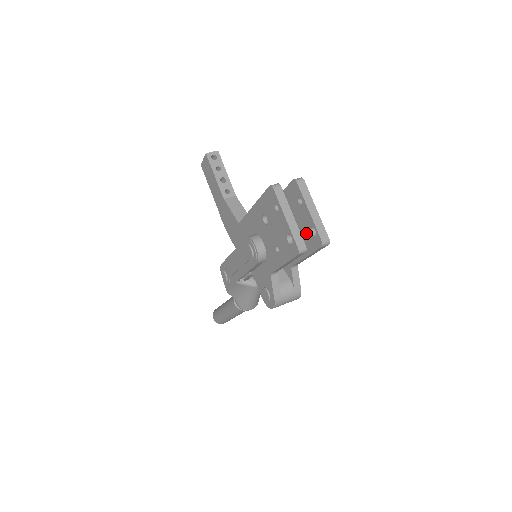
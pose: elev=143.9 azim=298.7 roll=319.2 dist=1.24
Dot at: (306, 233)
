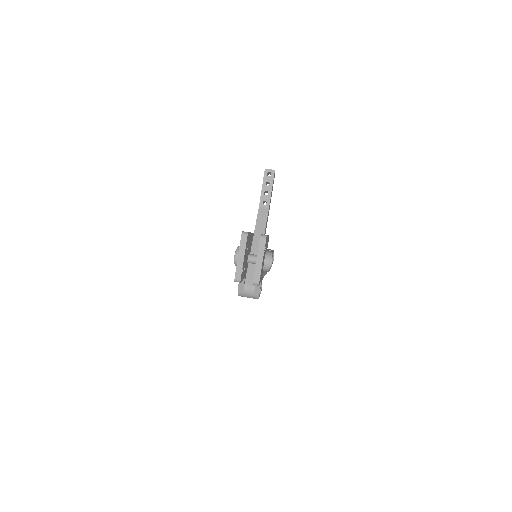
Dot at: occluded
